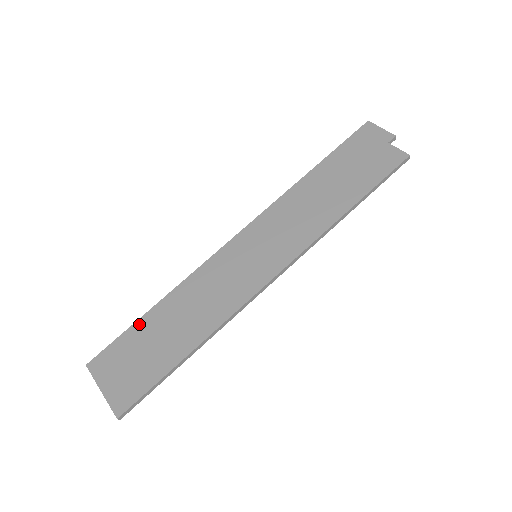
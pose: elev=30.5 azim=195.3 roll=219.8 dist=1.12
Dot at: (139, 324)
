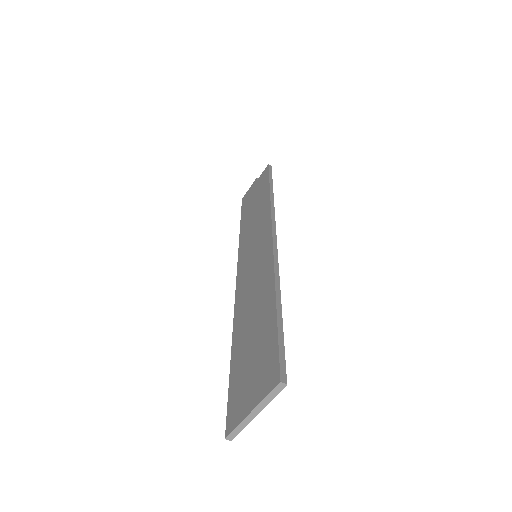
Dot at: (233, 366)
